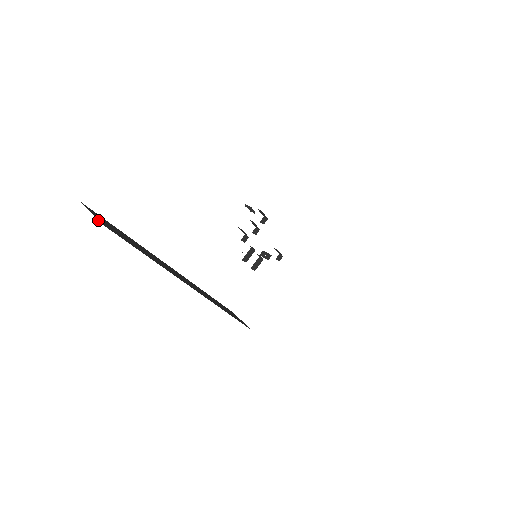
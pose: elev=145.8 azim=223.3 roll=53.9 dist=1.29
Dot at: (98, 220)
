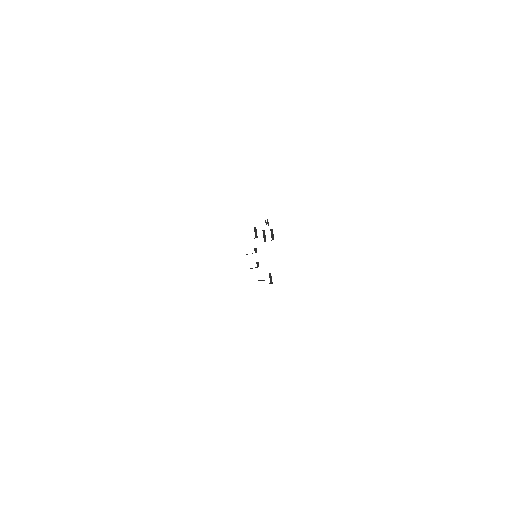
Dot at: occluded
